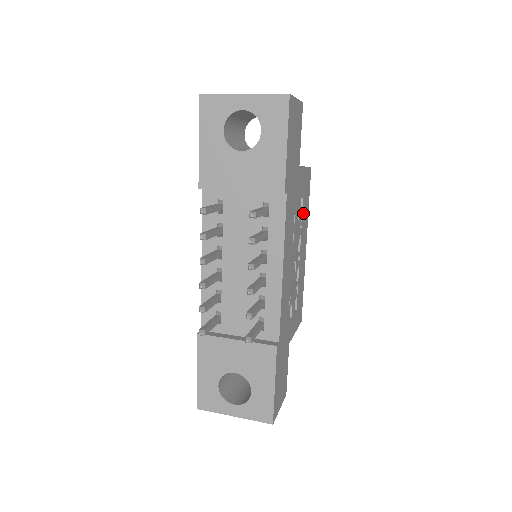
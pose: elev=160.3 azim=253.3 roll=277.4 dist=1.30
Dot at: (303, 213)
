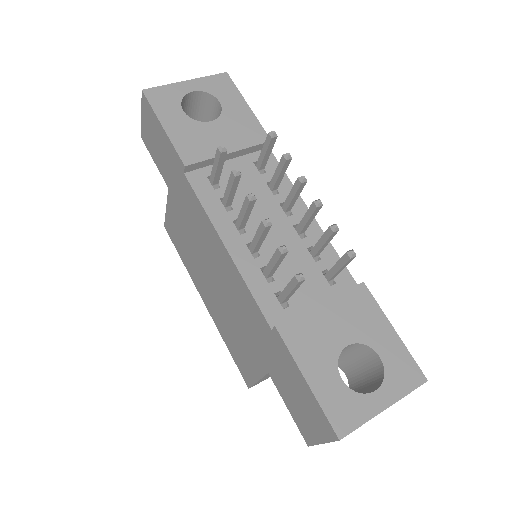
Dot at: occluded
